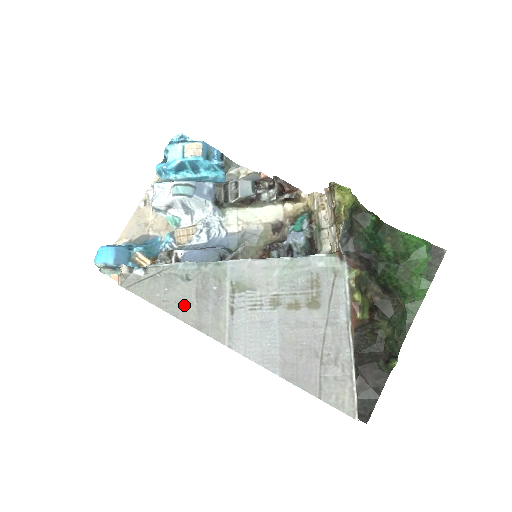
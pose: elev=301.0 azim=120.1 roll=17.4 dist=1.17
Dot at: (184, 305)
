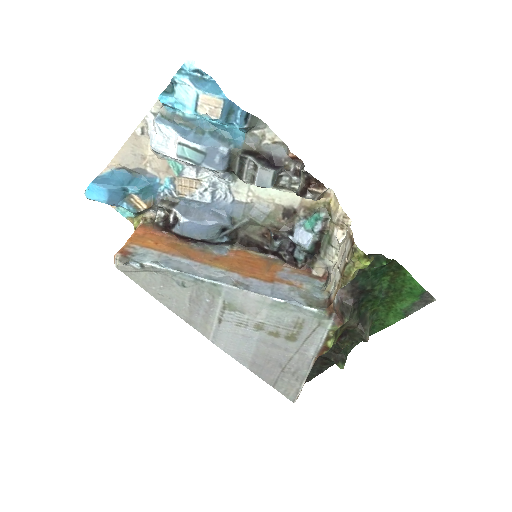
Dot at: (177, 303)
